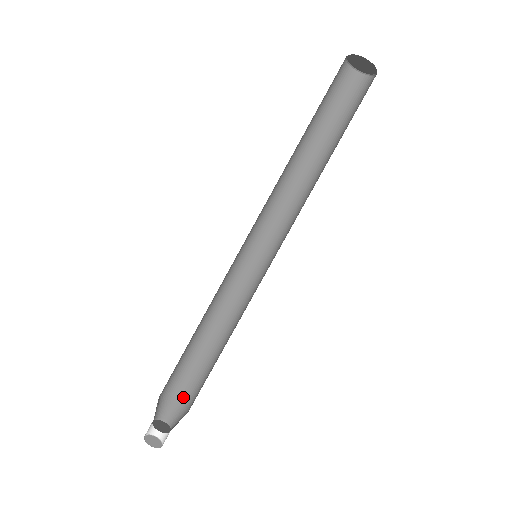
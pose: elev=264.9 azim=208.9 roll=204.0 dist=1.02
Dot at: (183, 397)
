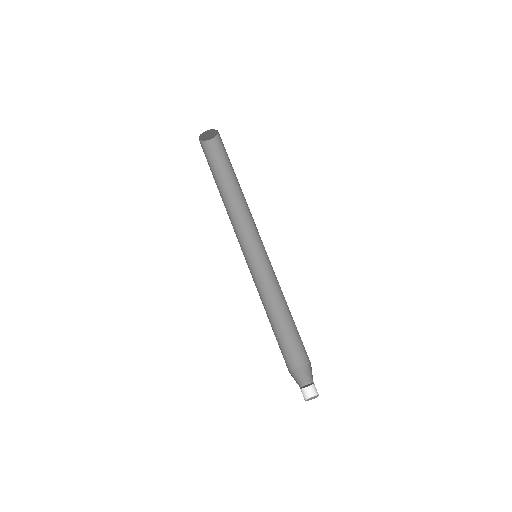
Dot at: (296, 365)
